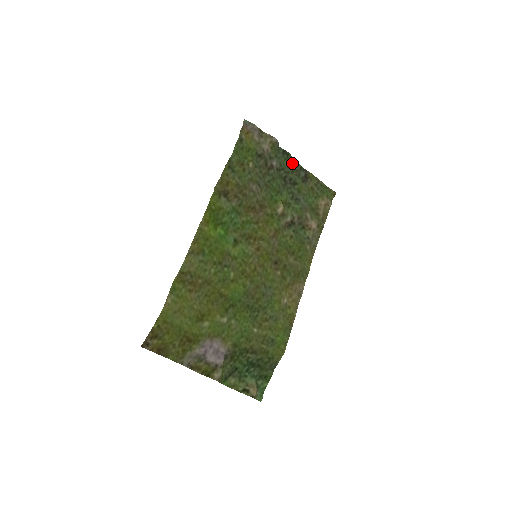
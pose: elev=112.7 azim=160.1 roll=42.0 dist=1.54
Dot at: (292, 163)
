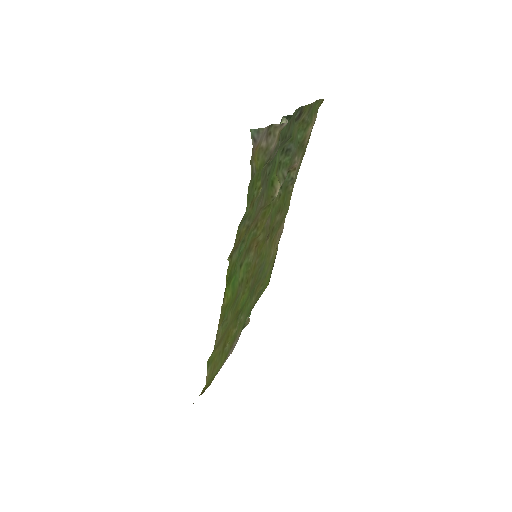
Dot at: (291, 117)
